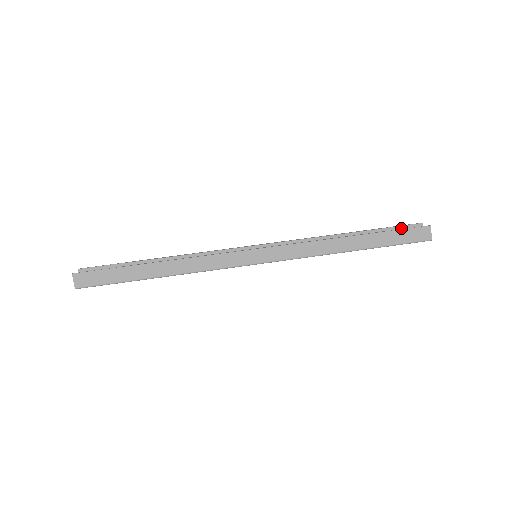
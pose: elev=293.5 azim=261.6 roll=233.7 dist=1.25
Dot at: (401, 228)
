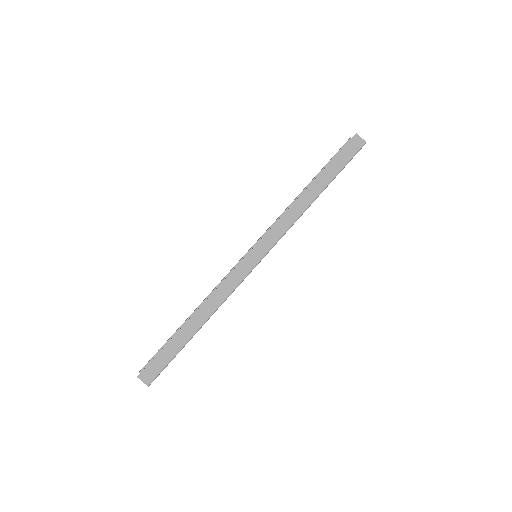
Dot at: occluded
